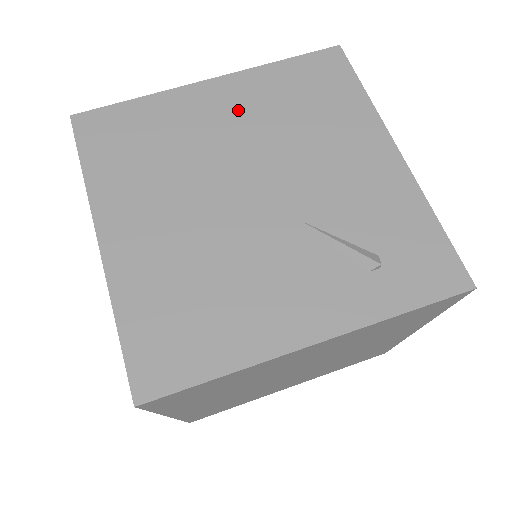
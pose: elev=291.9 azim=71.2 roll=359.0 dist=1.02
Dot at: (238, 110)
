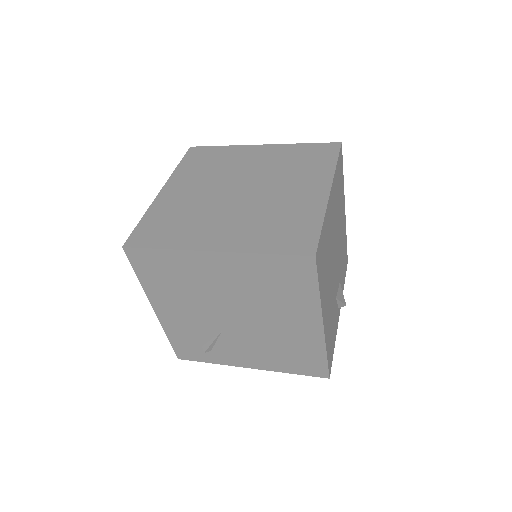
Dot at: occluded
